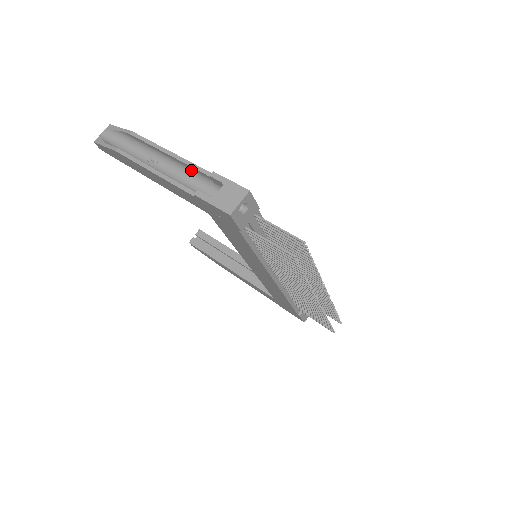
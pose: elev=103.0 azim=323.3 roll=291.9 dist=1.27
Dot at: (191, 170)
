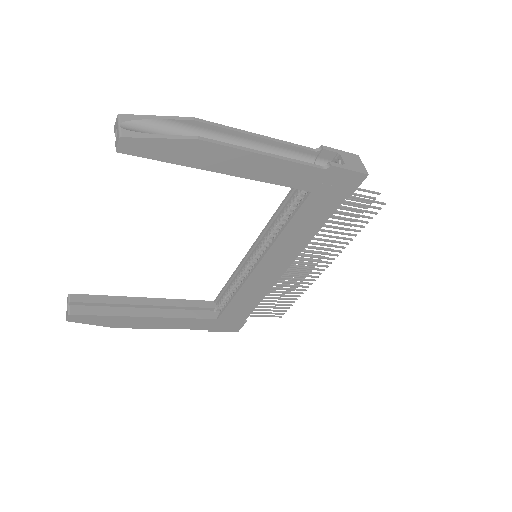
Dot at: (286, 151)
